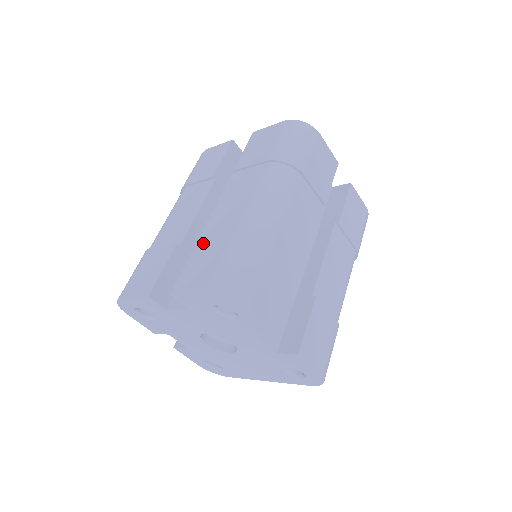
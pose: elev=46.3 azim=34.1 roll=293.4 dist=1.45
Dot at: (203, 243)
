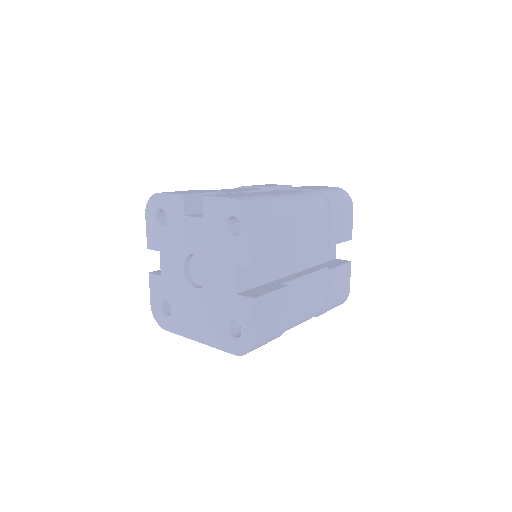
Dot at: (243, 192)
